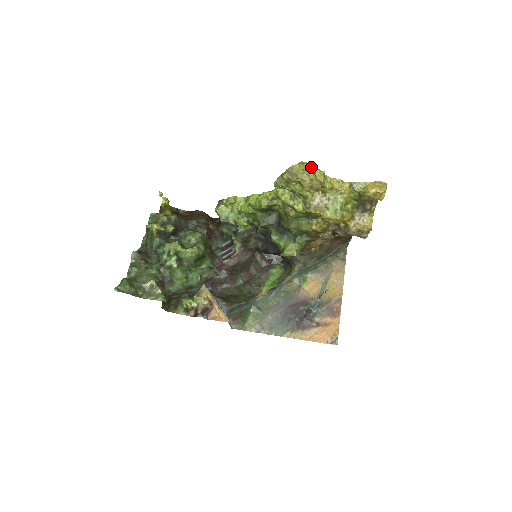
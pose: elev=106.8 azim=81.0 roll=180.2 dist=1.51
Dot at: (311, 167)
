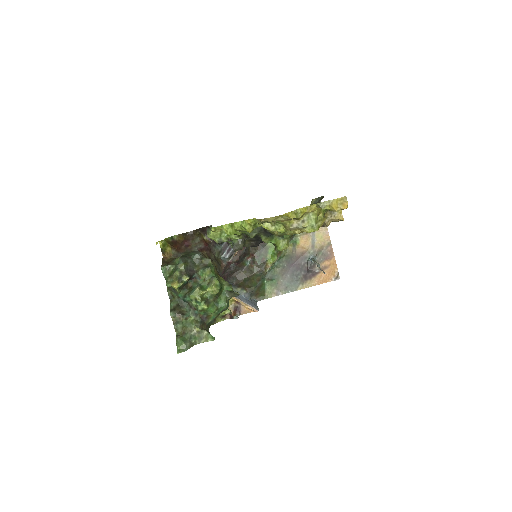
Dot at: (283, 215)
